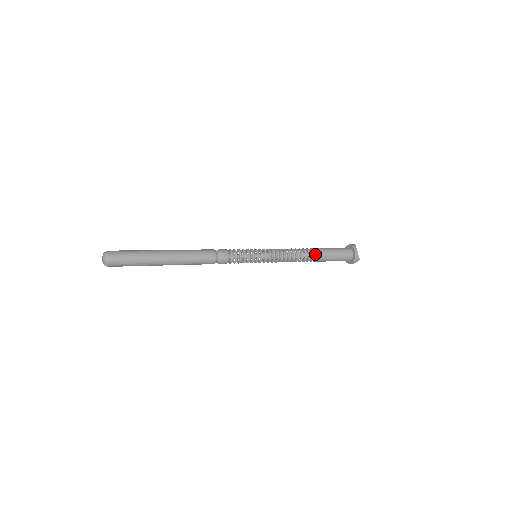
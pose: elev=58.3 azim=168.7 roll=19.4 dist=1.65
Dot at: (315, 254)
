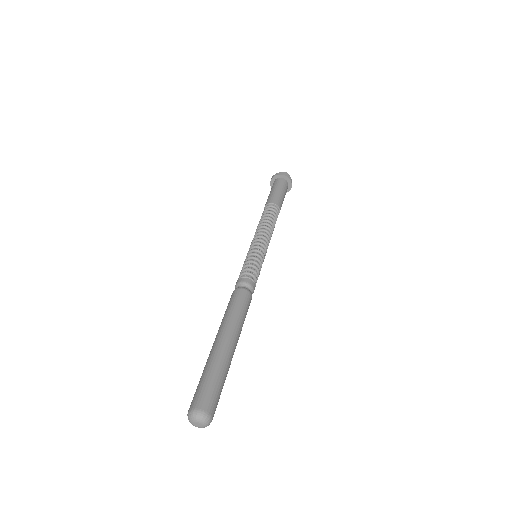
Dot at: (277, 211)
